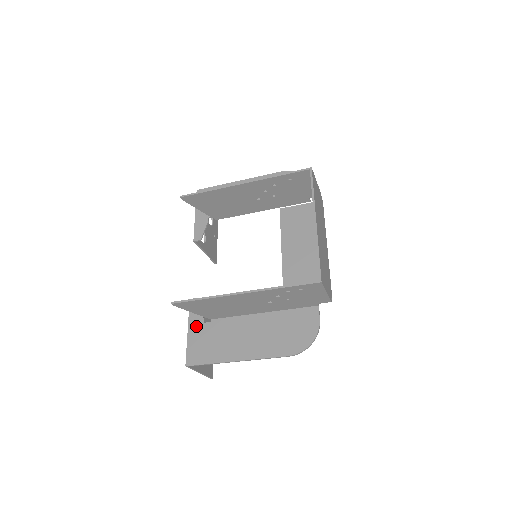
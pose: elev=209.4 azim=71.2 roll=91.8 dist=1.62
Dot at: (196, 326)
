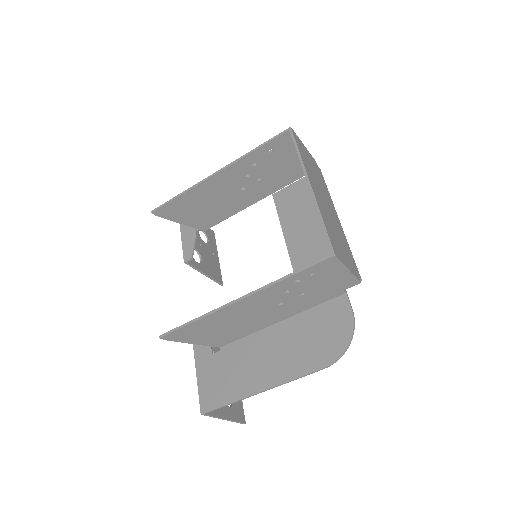
Dot at: (204, 361)
